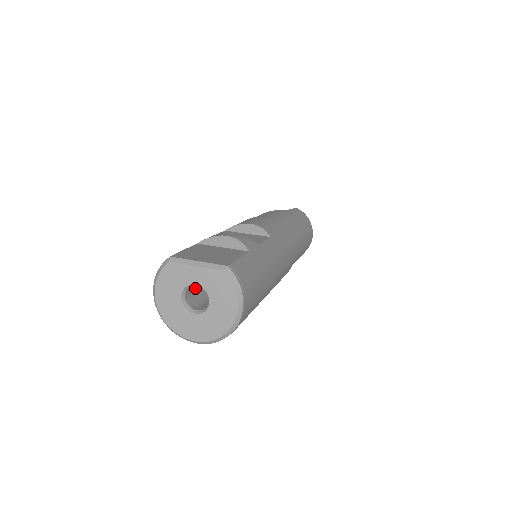
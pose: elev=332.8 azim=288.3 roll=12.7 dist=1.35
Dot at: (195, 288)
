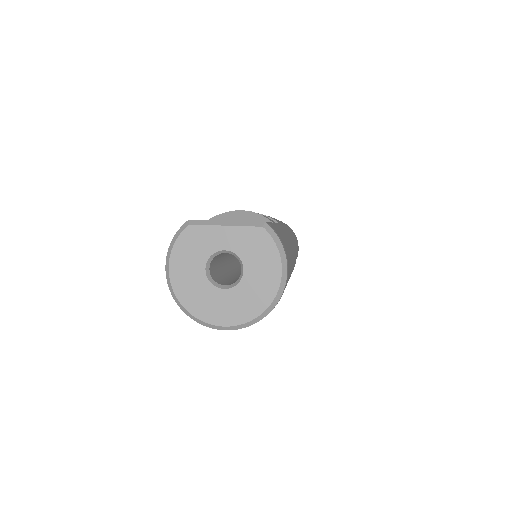
Dot at: (215, 265)
